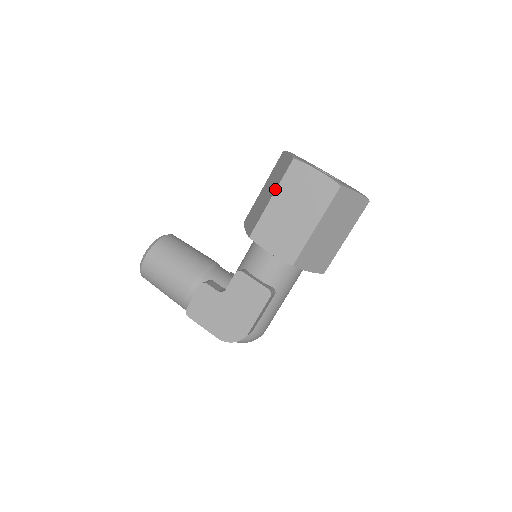
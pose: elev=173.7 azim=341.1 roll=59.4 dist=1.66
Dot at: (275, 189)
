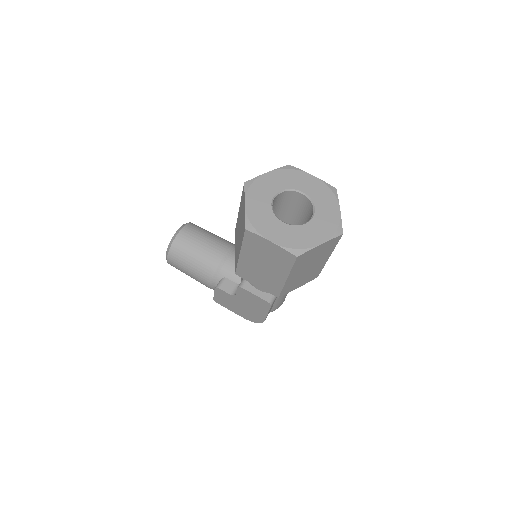
Dot at: (240, 247)
